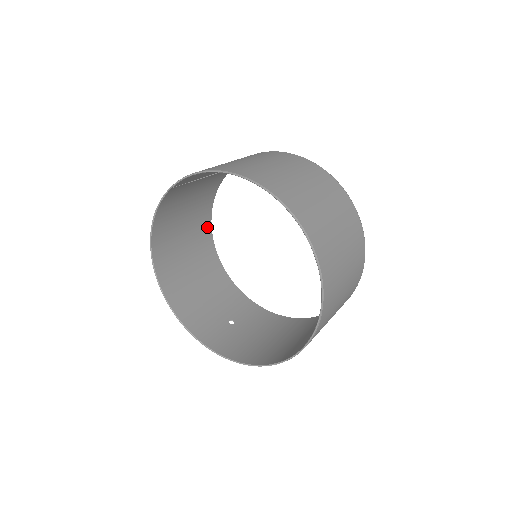
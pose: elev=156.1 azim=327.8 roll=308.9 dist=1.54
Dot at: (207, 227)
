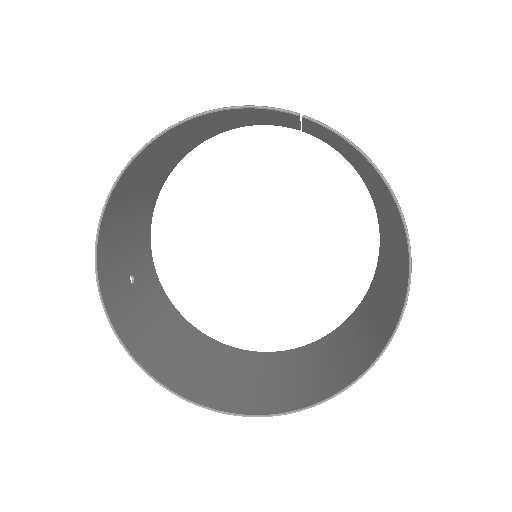
Dot at: (197, 143)
